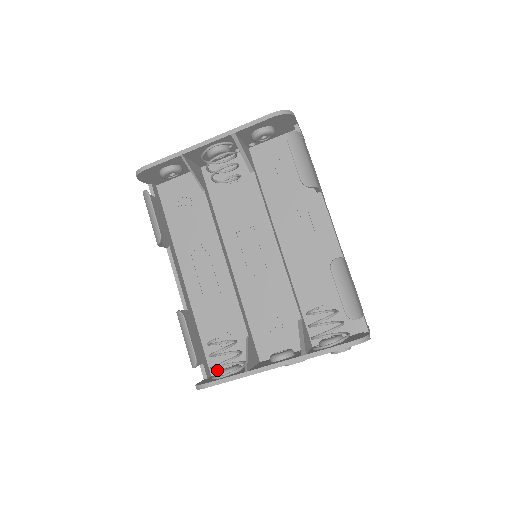
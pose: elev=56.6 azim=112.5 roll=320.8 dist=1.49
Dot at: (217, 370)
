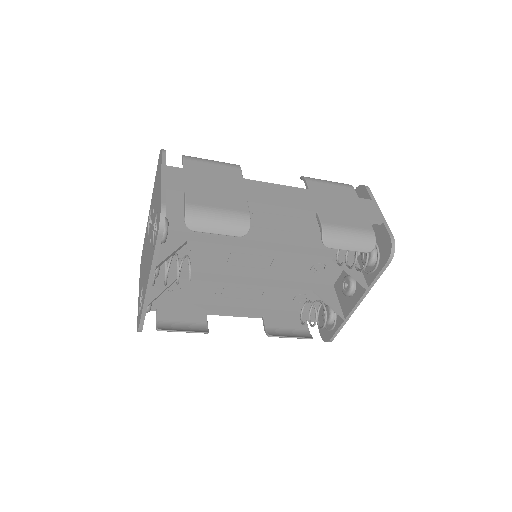
Dot at: occluded
